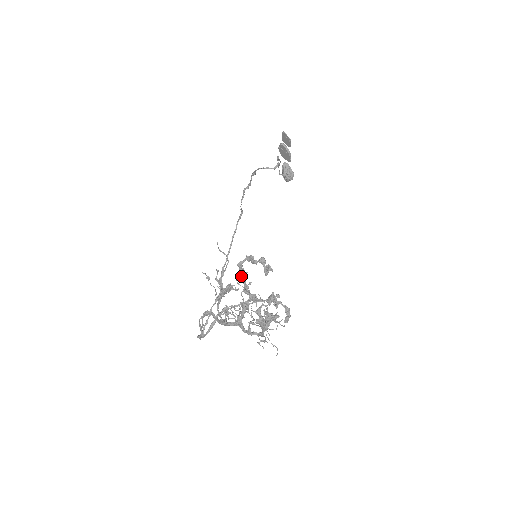
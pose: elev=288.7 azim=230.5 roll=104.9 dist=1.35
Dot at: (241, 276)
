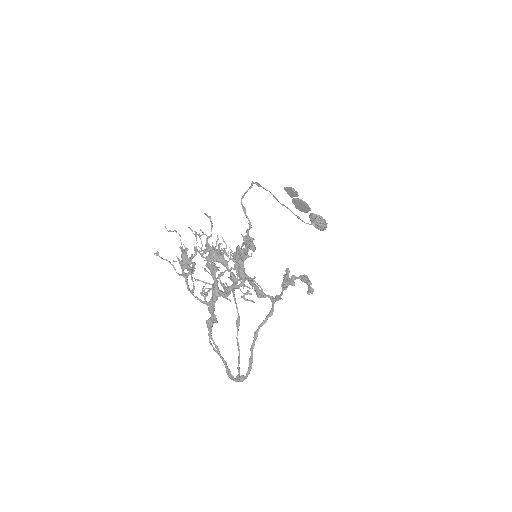
Dot at: (249, 283)
